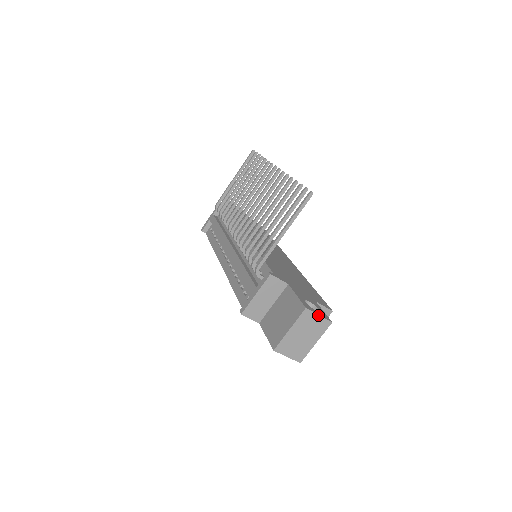
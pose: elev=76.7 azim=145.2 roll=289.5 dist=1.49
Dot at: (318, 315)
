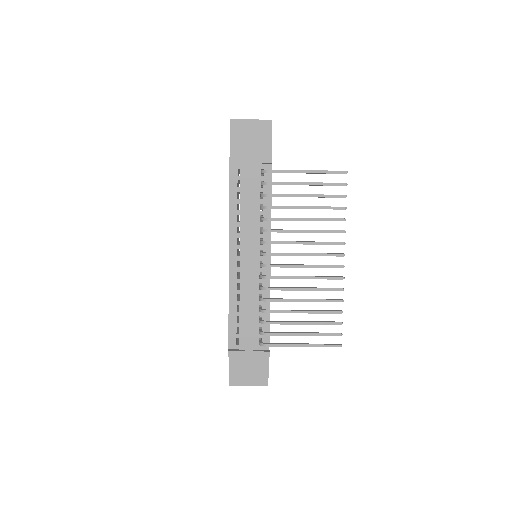
Dot at: occluded
